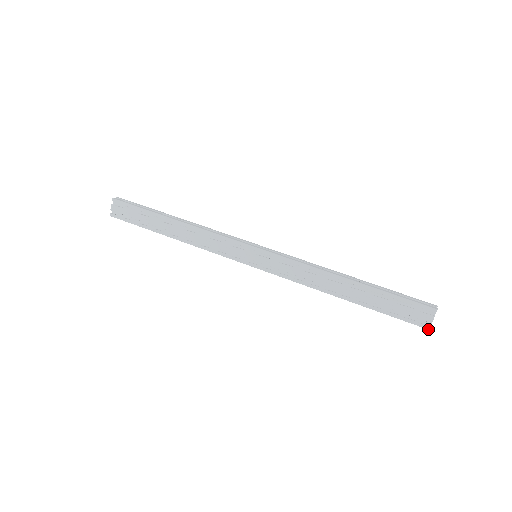
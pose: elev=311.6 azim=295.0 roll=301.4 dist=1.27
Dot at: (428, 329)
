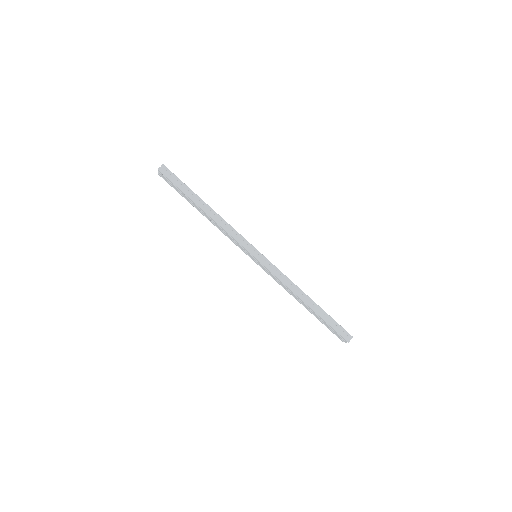
Dot at: occluded
